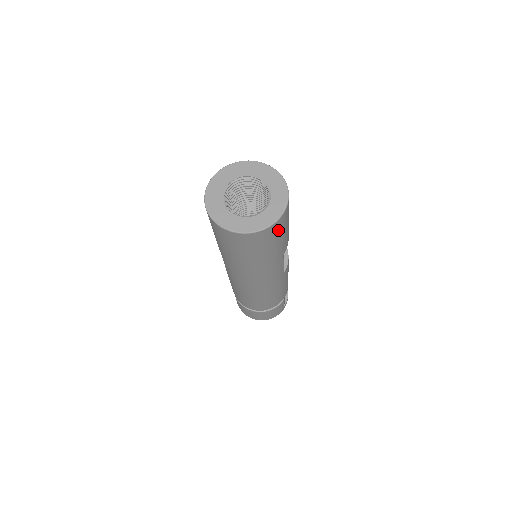
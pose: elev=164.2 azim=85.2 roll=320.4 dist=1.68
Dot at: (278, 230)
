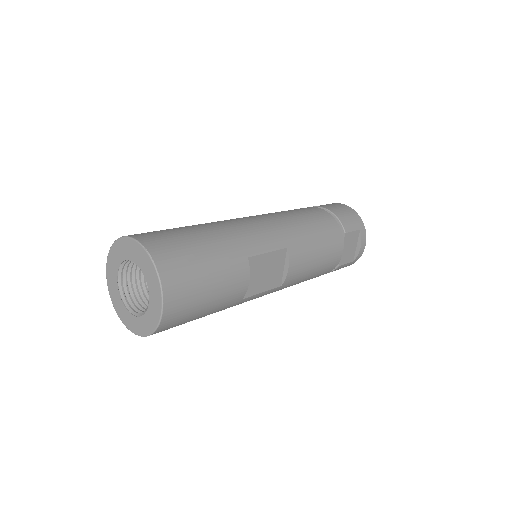
Dot at: (175, 324)
